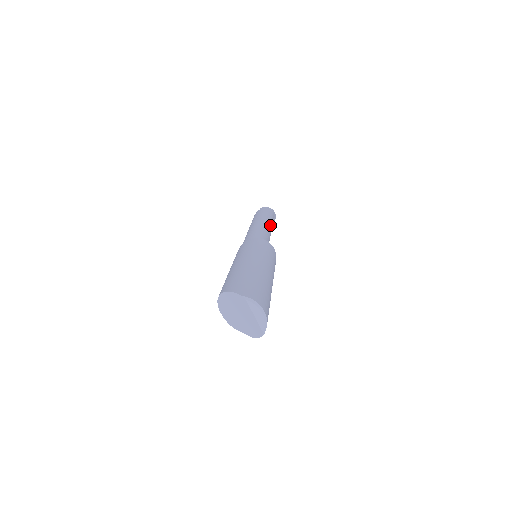
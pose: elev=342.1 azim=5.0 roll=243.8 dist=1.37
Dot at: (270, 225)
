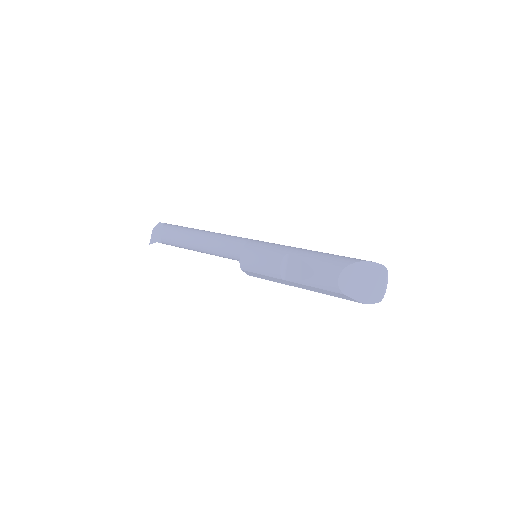
Dot at: occluded
